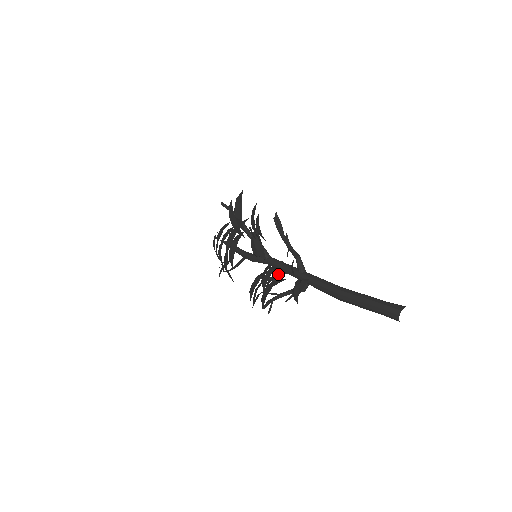
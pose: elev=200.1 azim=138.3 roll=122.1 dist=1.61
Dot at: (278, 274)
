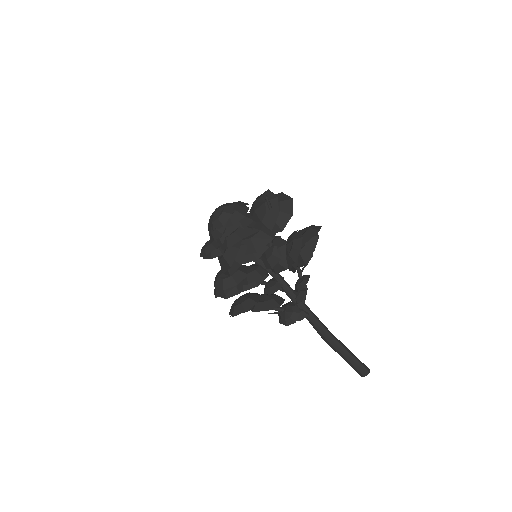
Dot at: (267, 283)
